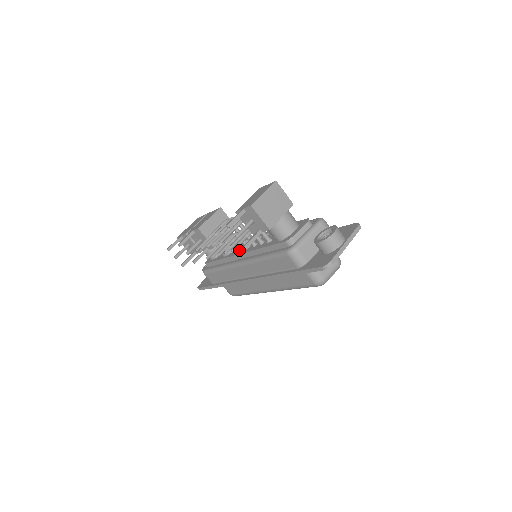
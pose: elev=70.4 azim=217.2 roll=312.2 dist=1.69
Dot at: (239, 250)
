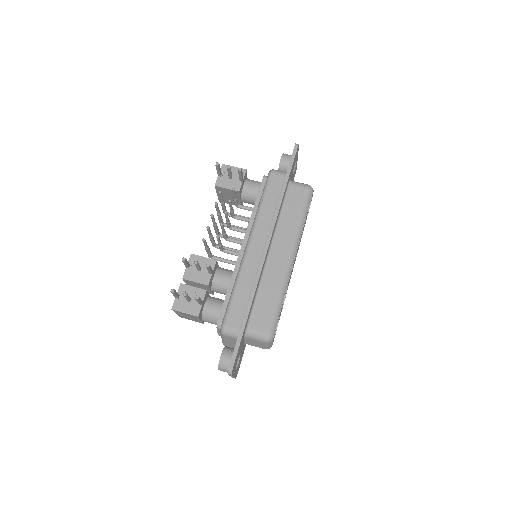
Dot at: occluded
